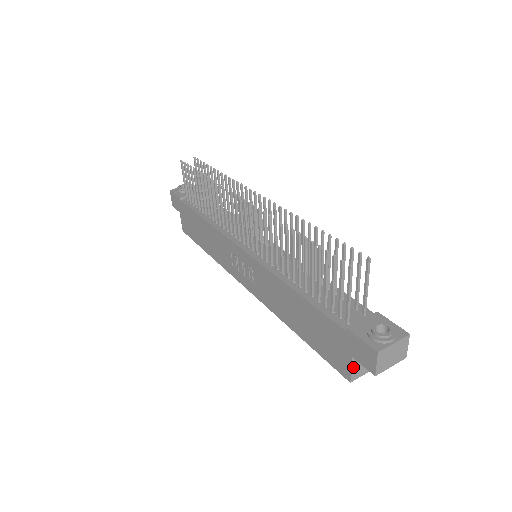
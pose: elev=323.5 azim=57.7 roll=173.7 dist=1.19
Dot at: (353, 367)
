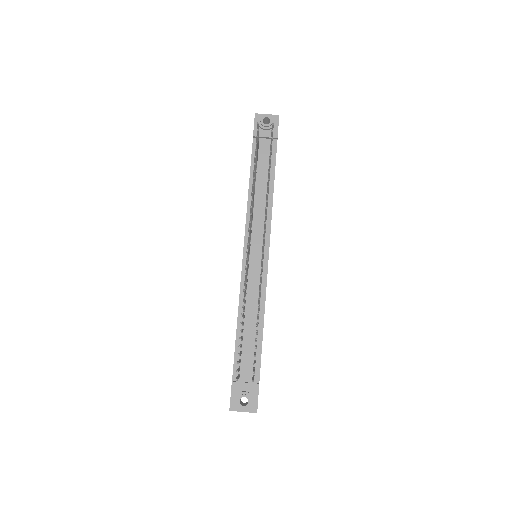
Dot at: occluded
